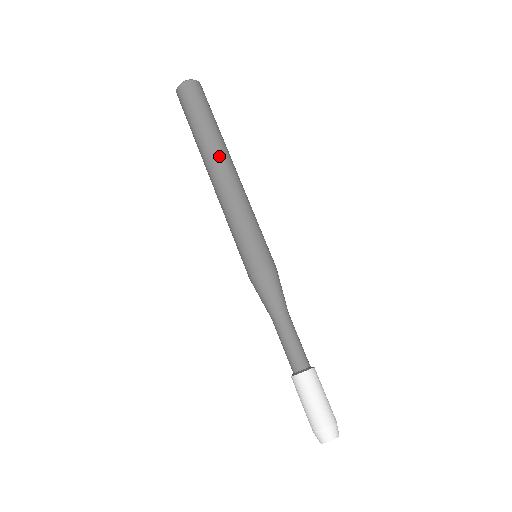
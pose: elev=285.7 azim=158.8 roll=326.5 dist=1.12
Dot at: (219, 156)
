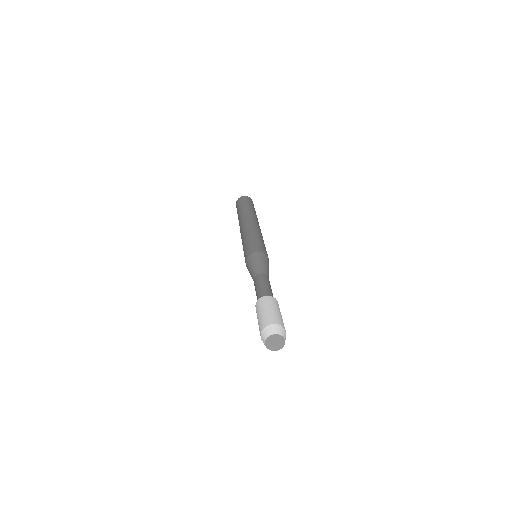
Dot at: (247, 216)
